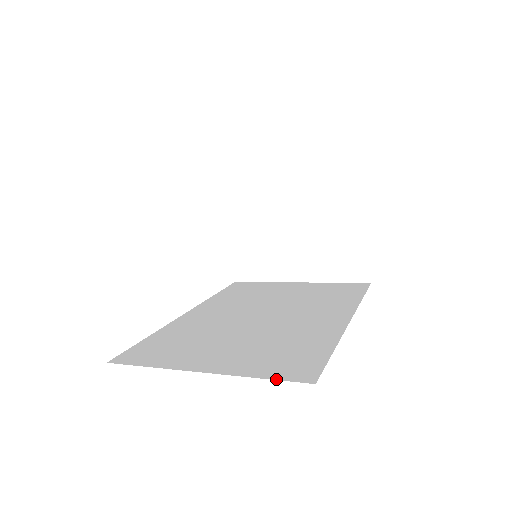
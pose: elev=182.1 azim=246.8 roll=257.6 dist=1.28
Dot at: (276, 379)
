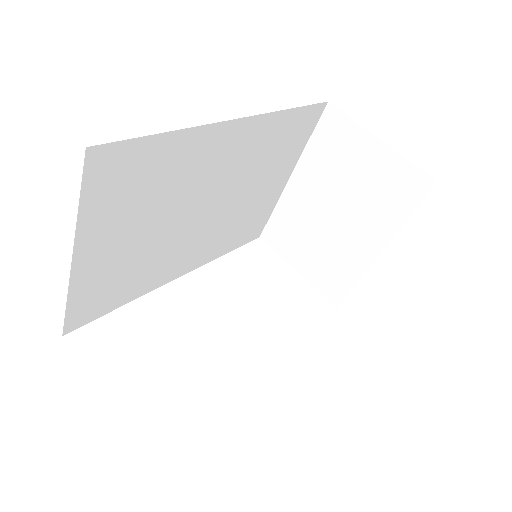
Dot at: occluded
